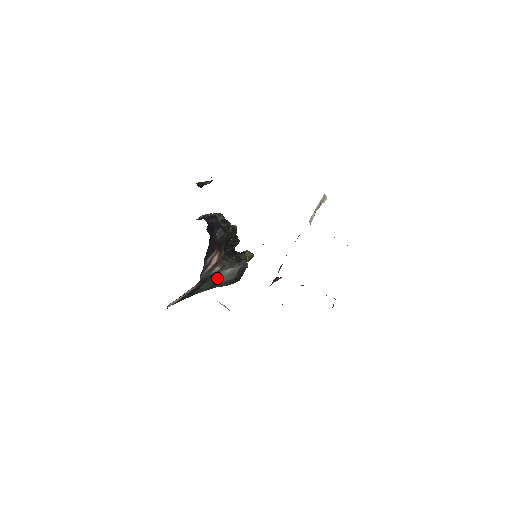
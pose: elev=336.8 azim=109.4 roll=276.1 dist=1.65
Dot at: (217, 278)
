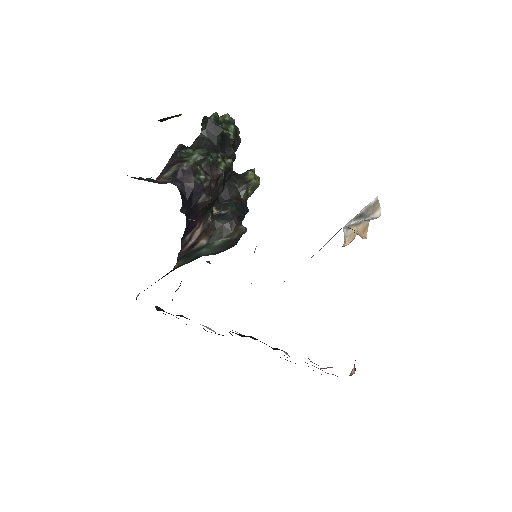
Dot at: (203, 250)
